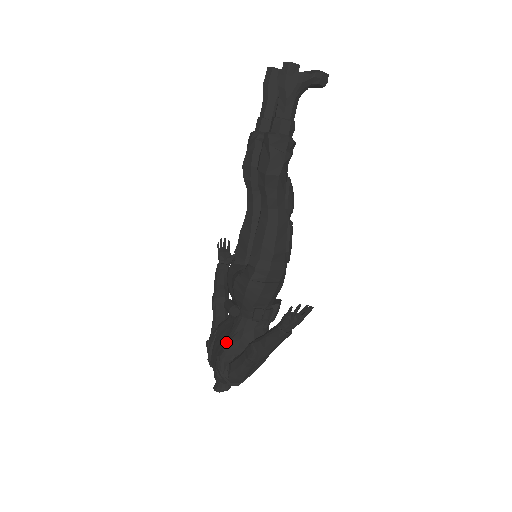
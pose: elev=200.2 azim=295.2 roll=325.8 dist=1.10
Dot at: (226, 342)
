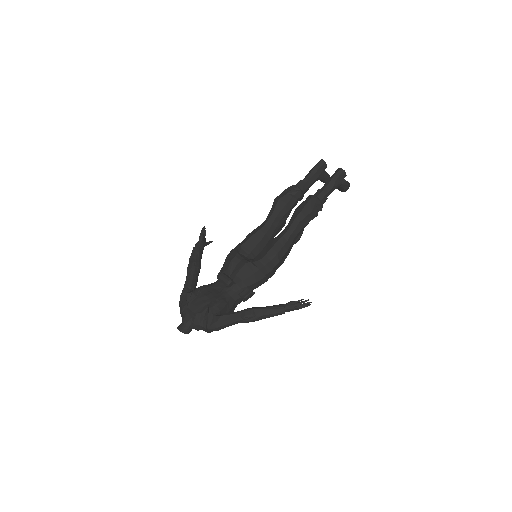
Dot at: (217, 300)
